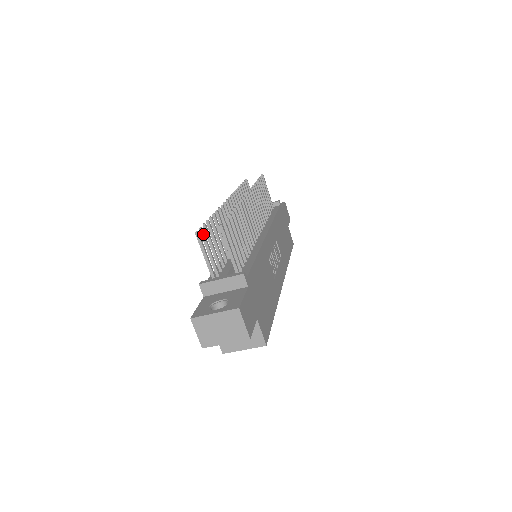
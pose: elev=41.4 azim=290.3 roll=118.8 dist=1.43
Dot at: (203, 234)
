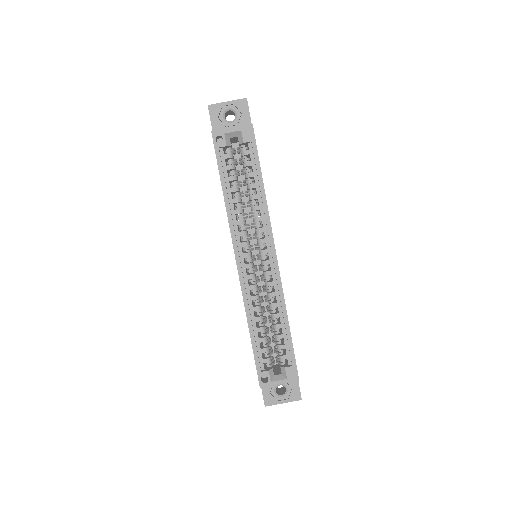
Dot at: occluded
